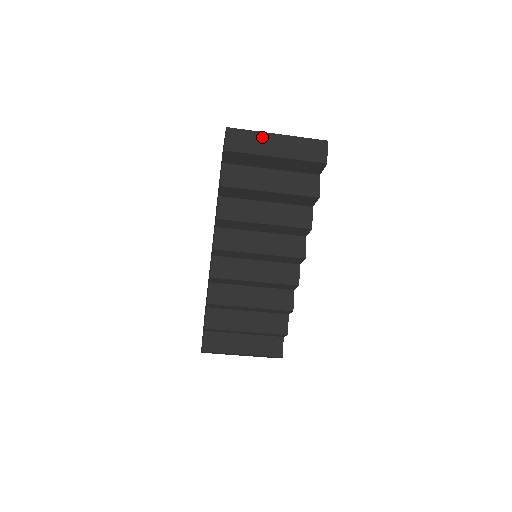
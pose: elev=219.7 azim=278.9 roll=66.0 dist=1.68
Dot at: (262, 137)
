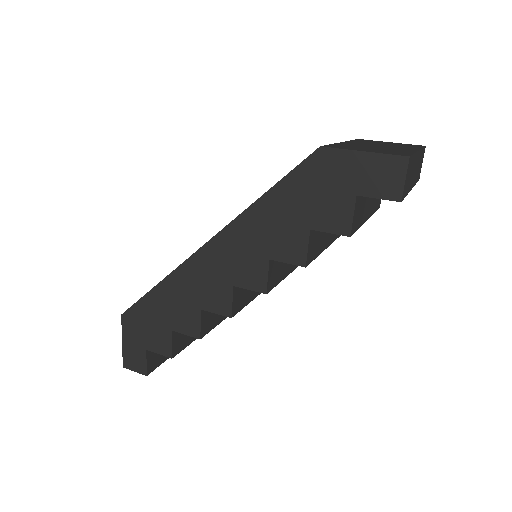
Dot at: (415, 161)
